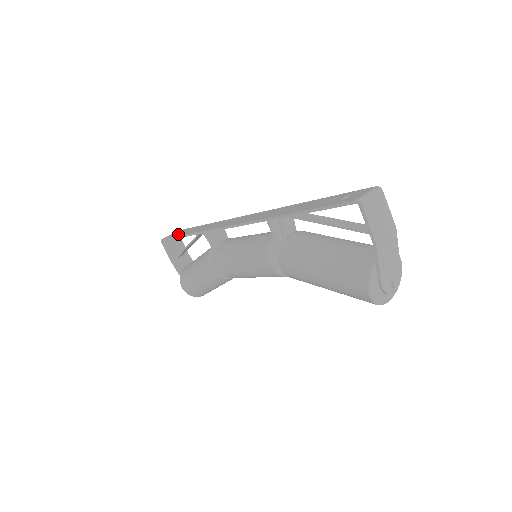
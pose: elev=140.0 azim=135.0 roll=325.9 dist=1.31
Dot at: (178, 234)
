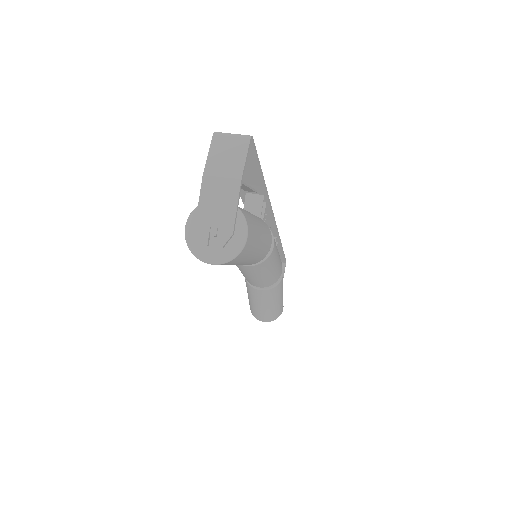
Dot at: occluded
